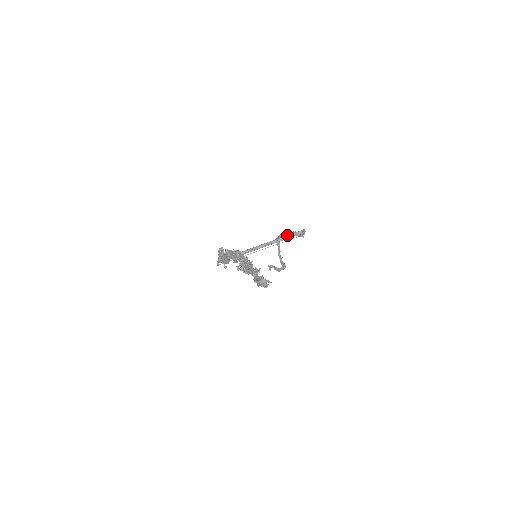
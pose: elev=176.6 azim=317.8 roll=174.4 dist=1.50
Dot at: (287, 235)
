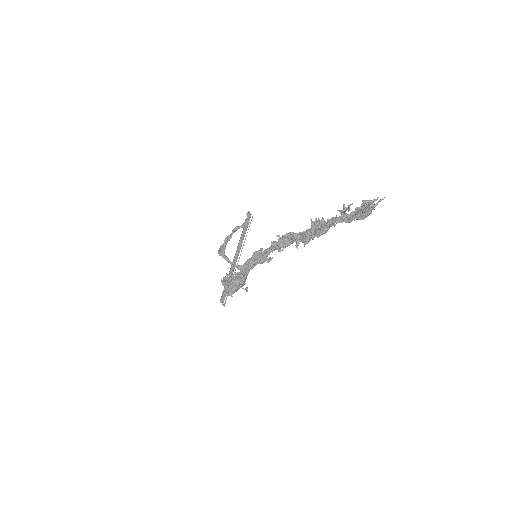
Dot at: occluded
